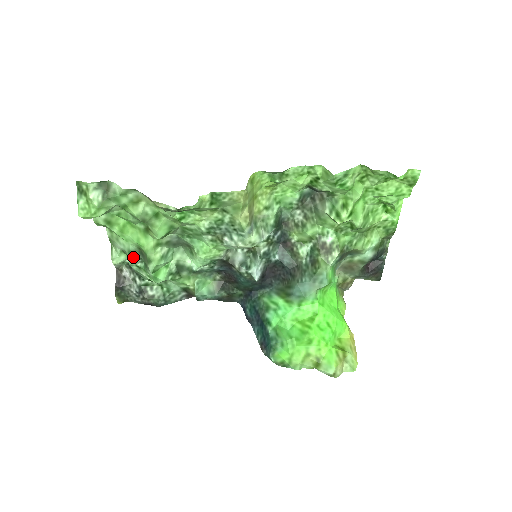
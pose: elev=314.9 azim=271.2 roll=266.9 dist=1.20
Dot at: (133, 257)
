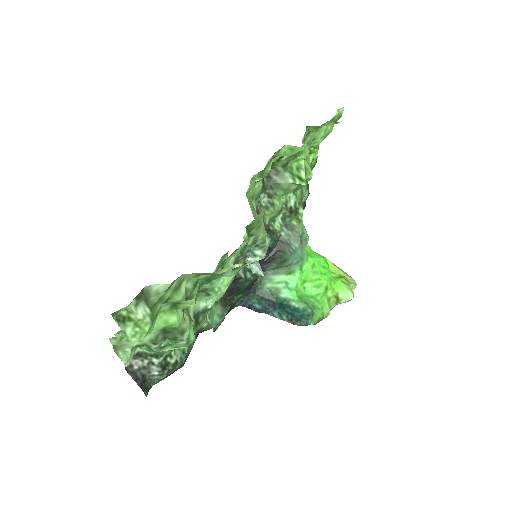
Dot at: (158, 342)
